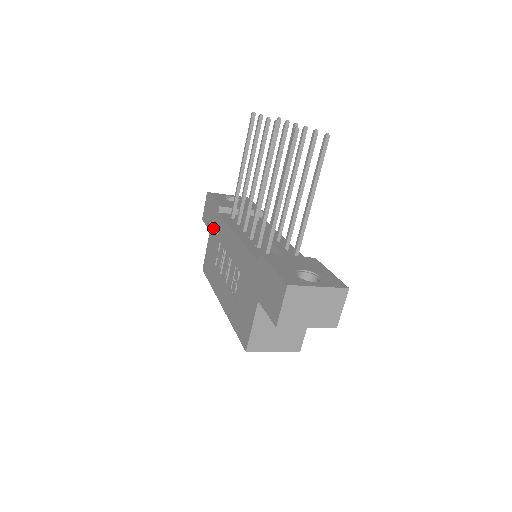
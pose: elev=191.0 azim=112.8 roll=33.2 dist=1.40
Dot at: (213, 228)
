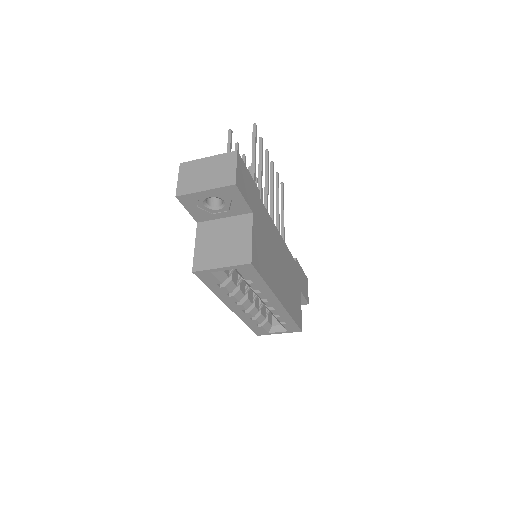
Dot at: occluded
